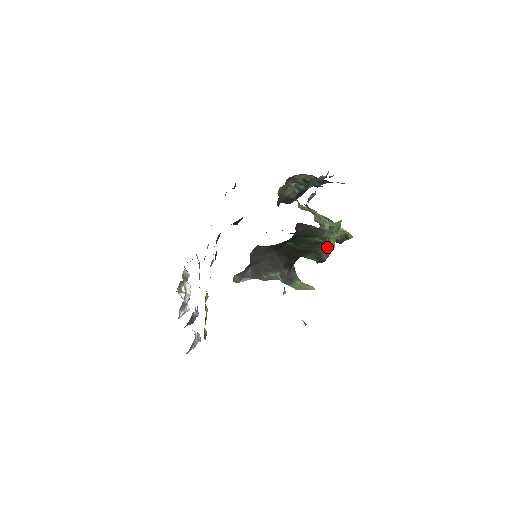
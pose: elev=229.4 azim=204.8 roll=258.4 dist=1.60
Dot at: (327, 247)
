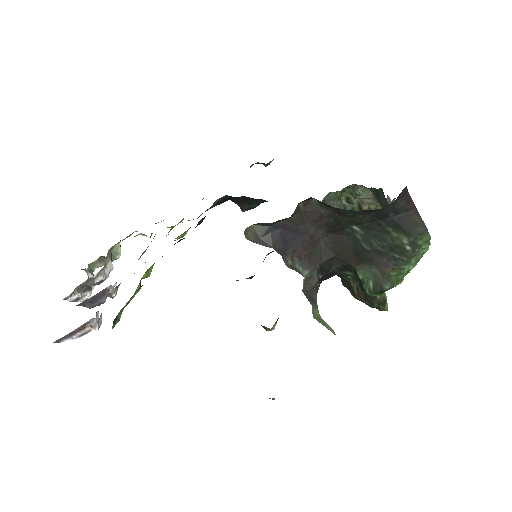
Dot at: (400, 271)
